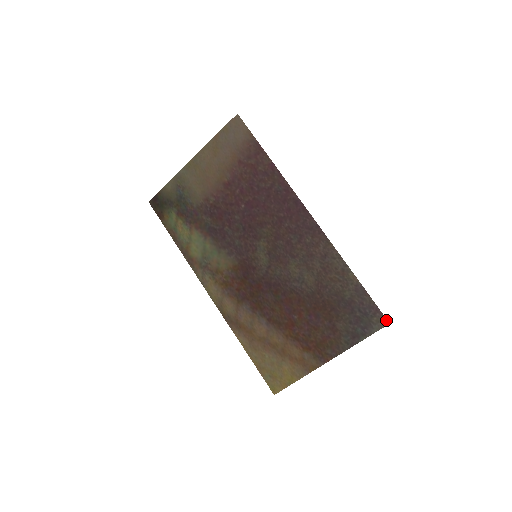
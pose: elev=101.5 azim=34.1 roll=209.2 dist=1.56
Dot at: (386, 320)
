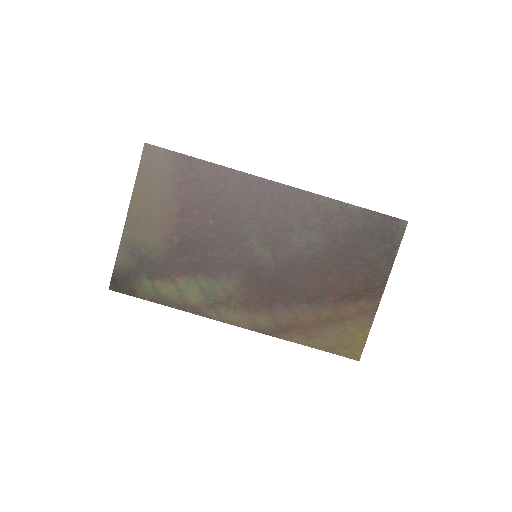
Dot at: (404, 221)
